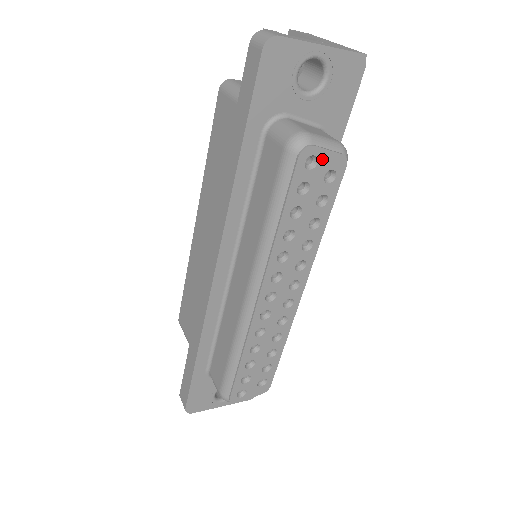
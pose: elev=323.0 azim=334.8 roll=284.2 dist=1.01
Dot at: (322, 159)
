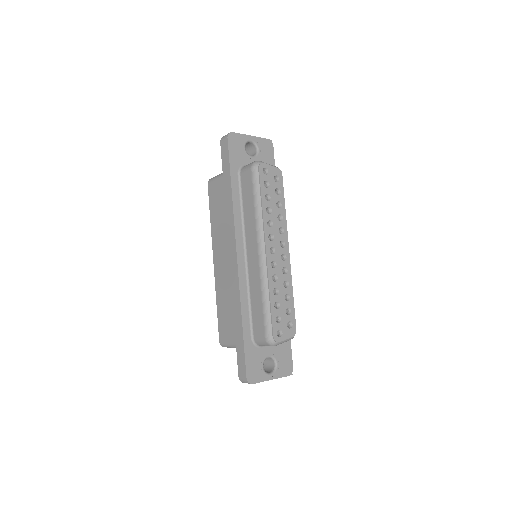
Dot at: (270, 170)
